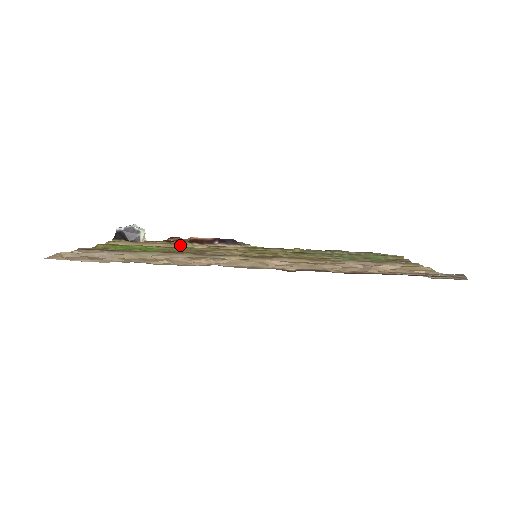
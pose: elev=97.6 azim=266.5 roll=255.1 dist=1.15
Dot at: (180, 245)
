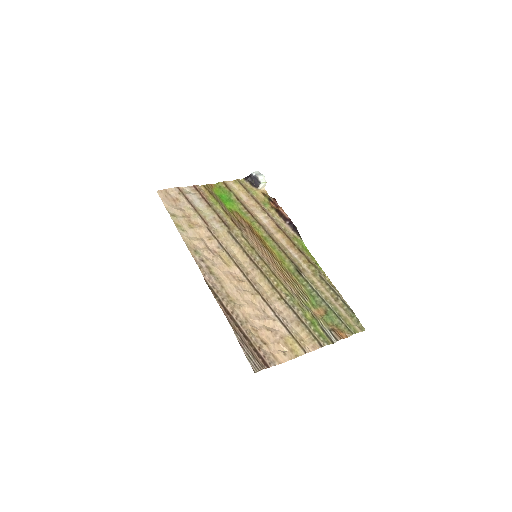
Dot at: (260, 211)
